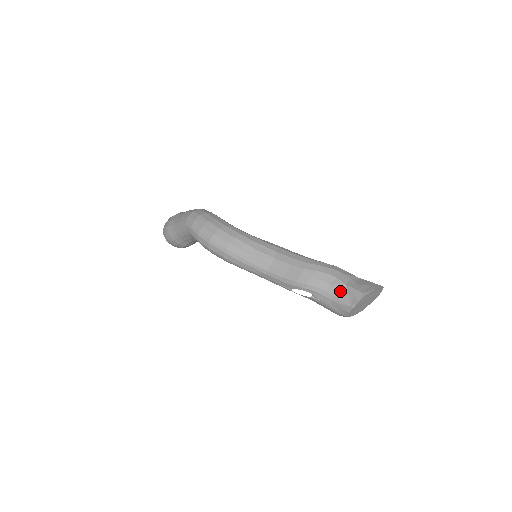
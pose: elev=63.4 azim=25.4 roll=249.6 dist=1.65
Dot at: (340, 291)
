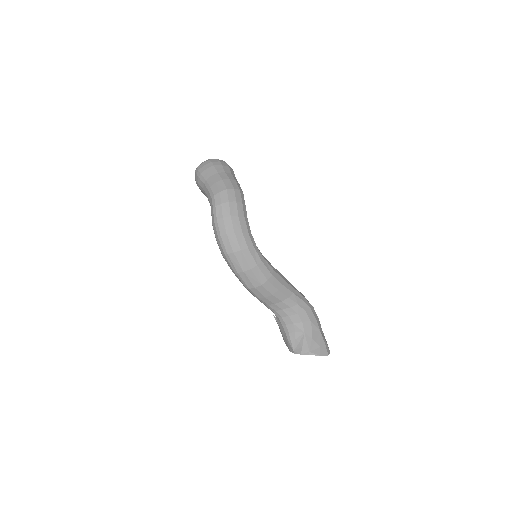
Dot at: (296, 334)
